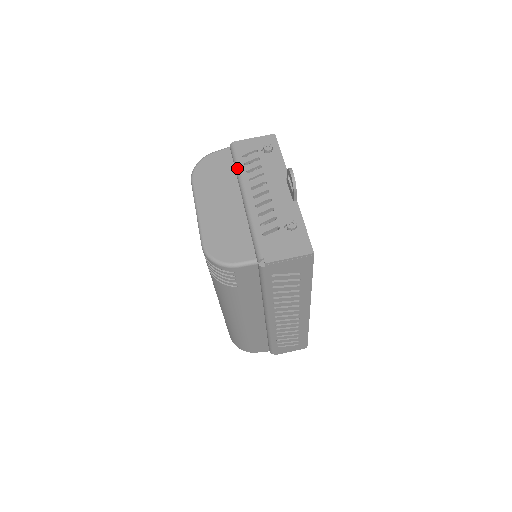
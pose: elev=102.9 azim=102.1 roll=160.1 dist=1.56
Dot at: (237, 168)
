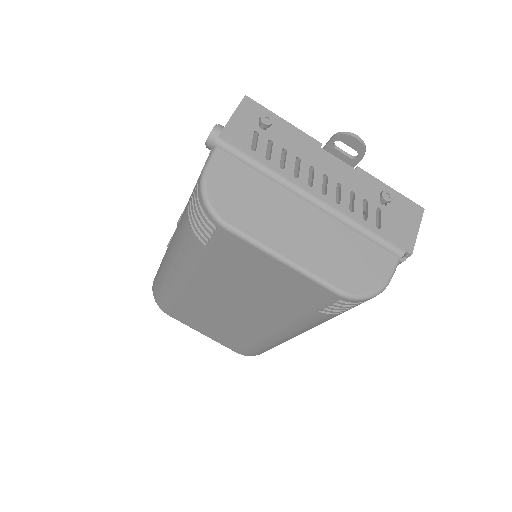
Dot at: (265, 171)
